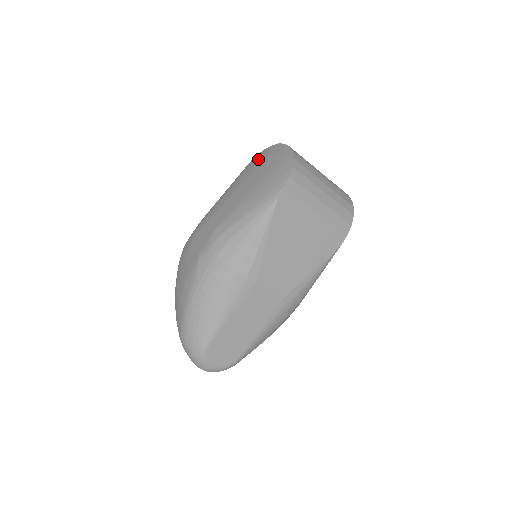
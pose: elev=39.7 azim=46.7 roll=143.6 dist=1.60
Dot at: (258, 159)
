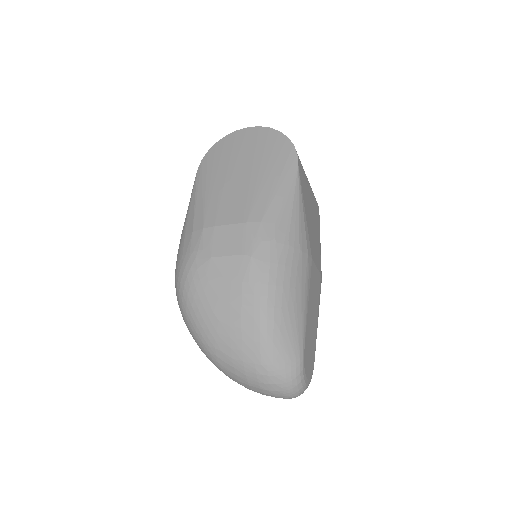
Dot at: (220, 151)
